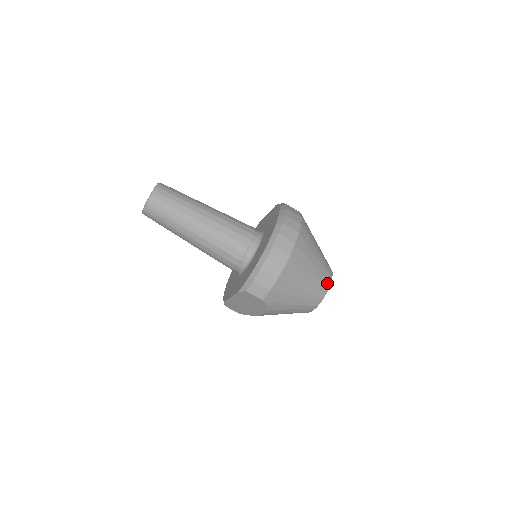
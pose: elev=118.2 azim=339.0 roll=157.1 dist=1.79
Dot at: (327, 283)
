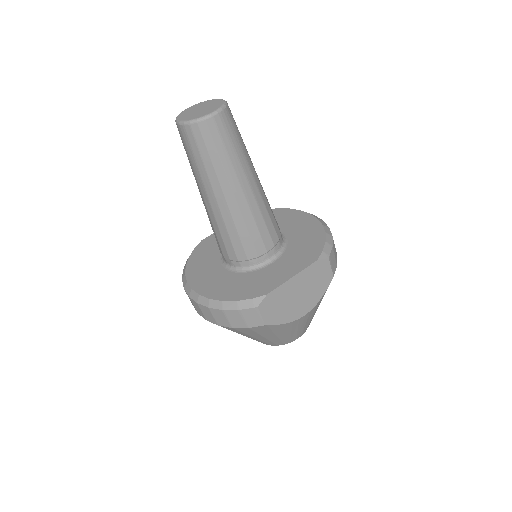
Dot at: occluded
